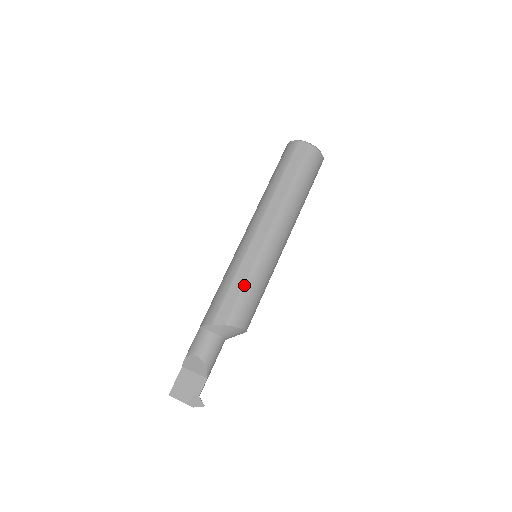
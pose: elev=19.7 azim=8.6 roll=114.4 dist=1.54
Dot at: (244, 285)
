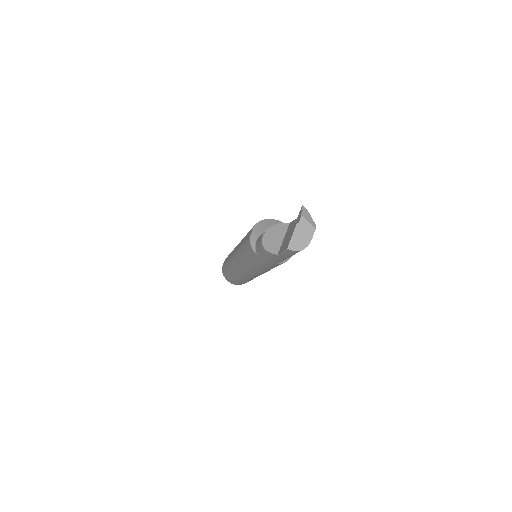
Dot at: occluded
